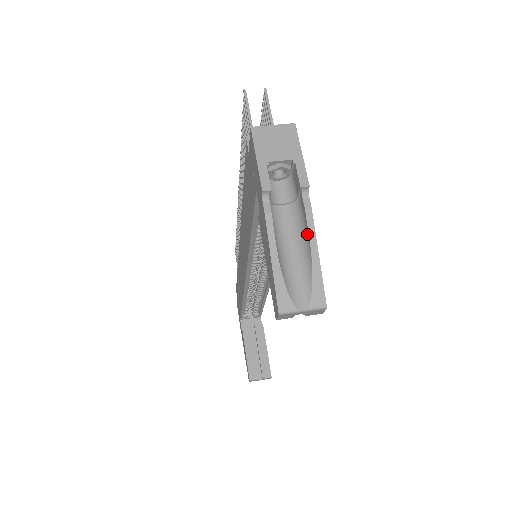
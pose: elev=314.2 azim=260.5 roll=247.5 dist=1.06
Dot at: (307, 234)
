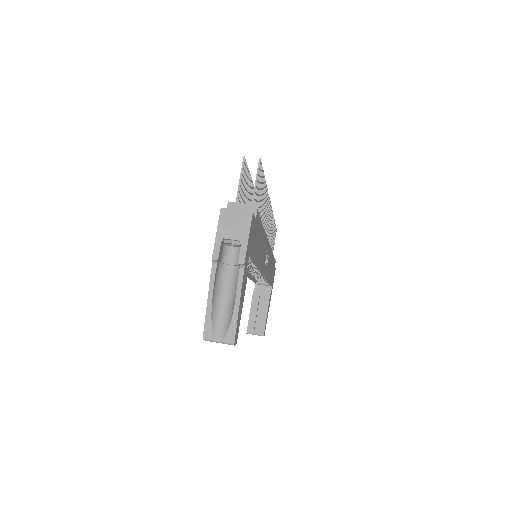
Dot at: (236, 294)
